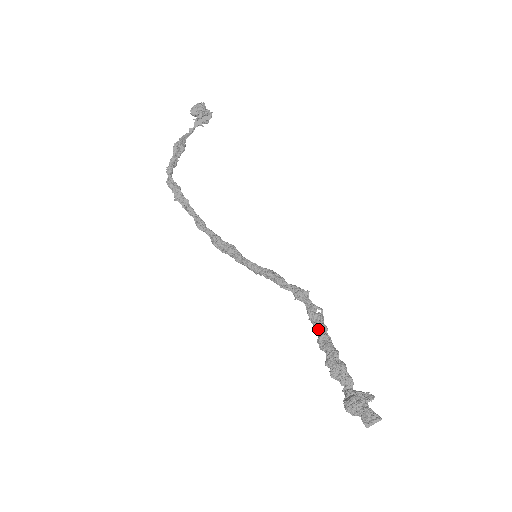
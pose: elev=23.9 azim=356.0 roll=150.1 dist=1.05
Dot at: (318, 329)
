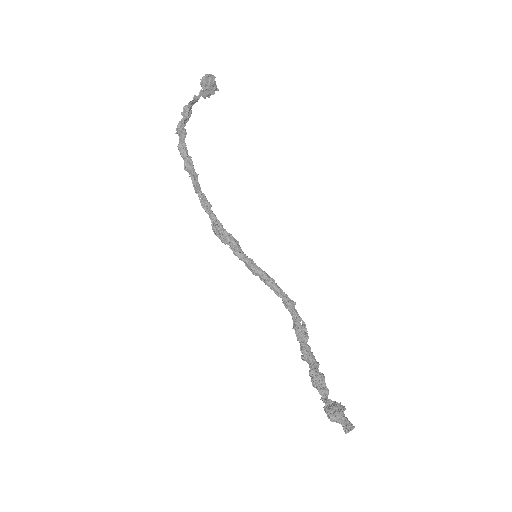
Dot at: (304, 340)
